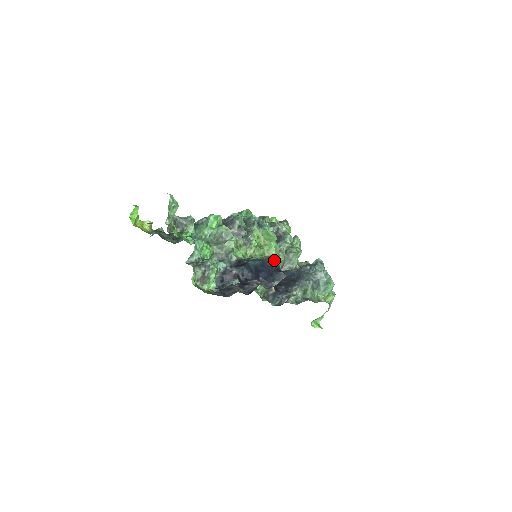
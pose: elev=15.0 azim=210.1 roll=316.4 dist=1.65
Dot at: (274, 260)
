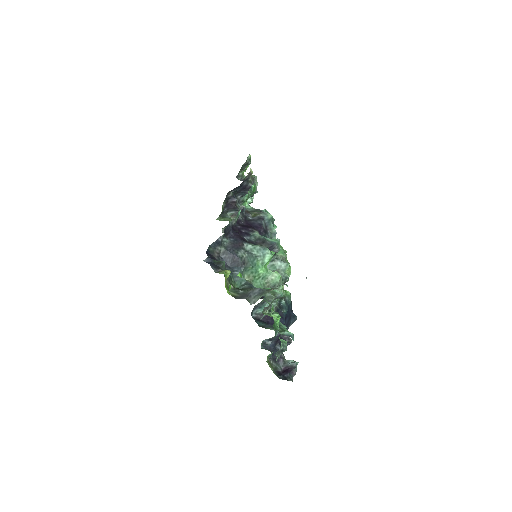
Dot at: occluded
